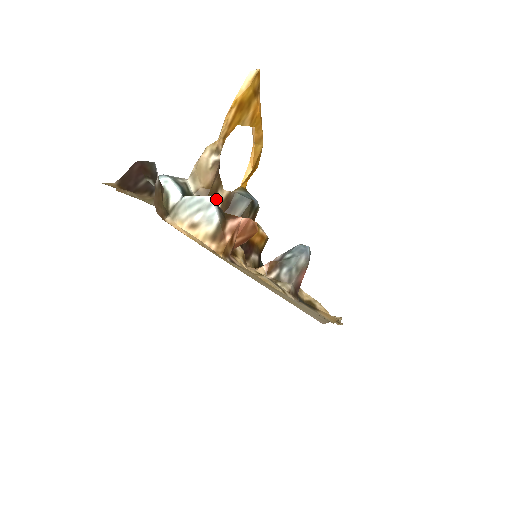
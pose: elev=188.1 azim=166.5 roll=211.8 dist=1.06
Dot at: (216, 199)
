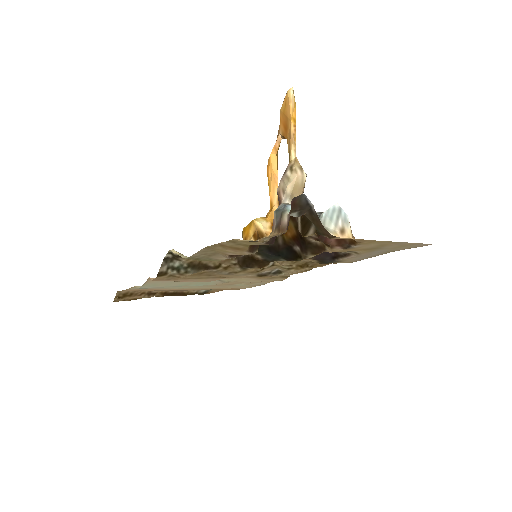
Dot at: occluded
